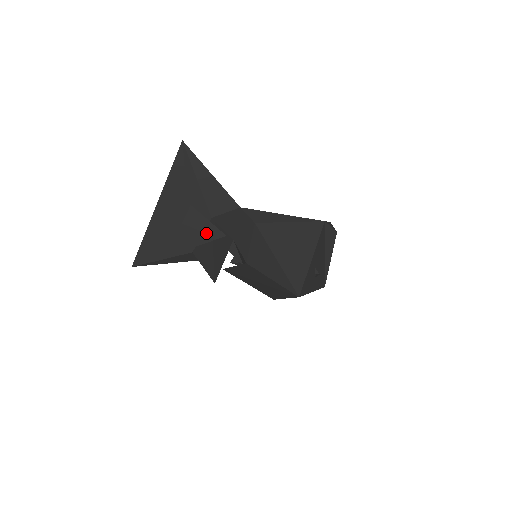
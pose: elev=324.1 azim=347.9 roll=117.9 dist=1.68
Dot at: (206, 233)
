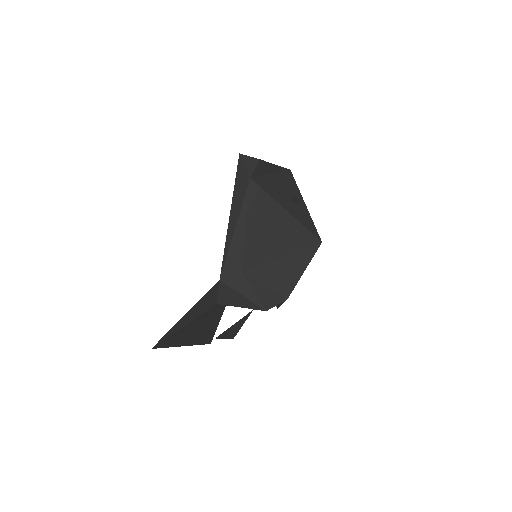
Dot at: (241, 322)
